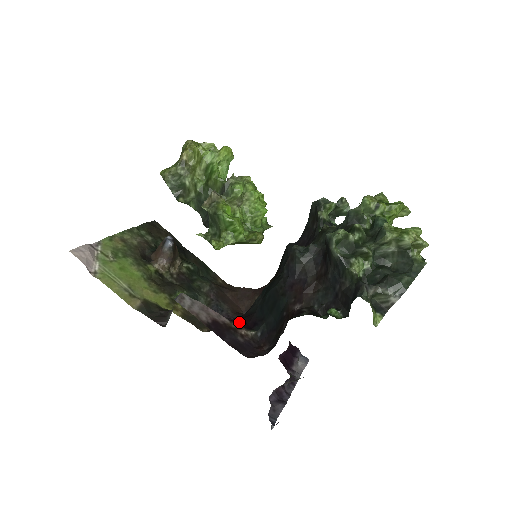
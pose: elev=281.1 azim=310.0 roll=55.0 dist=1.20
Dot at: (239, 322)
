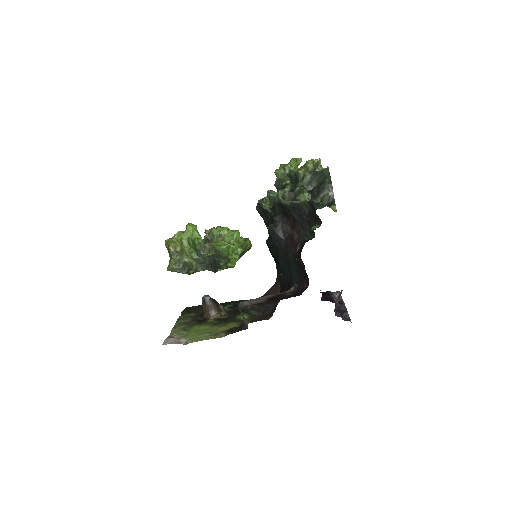
Dot at: occluded
